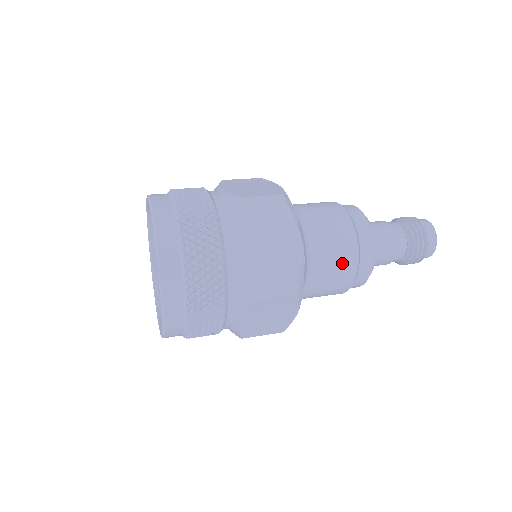
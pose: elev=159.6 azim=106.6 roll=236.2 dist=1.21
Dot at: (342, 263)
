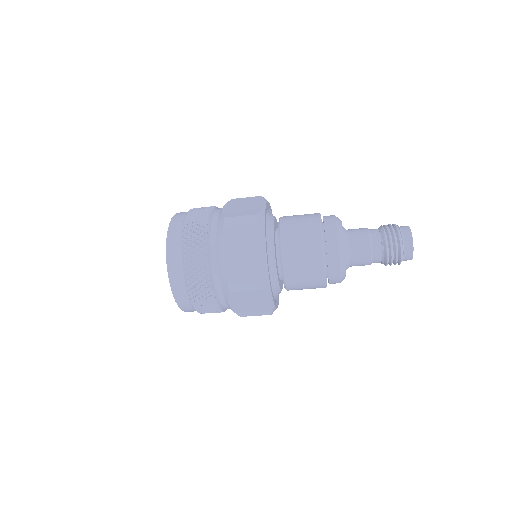
Dot at: (310, 266)
